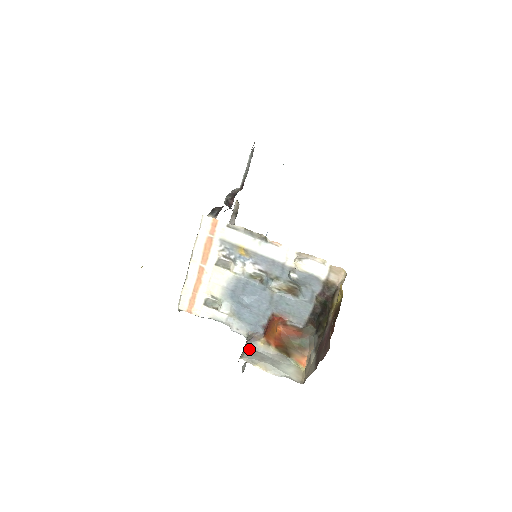
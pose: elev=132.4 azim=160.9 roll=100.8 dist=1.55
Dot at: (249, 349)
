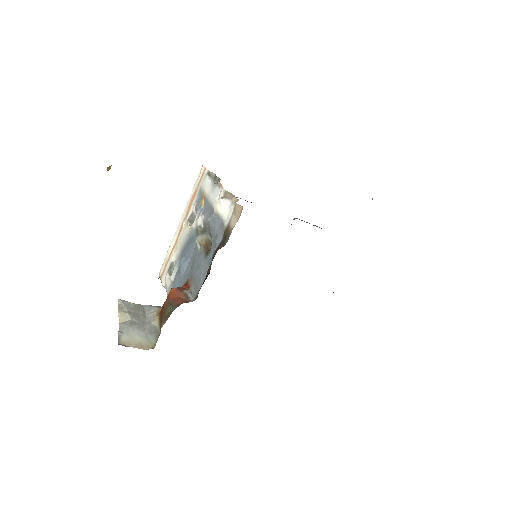
Dot at: (141, 306)
